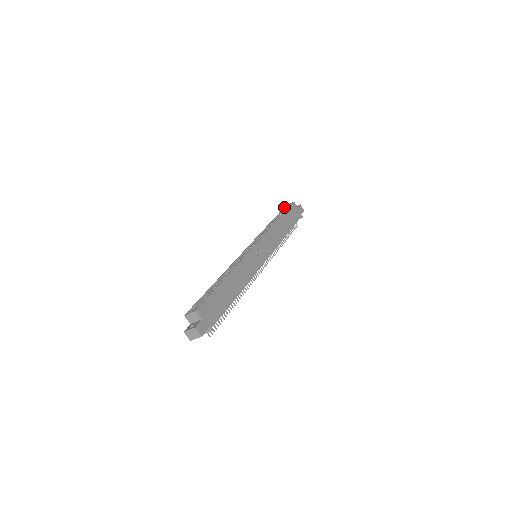
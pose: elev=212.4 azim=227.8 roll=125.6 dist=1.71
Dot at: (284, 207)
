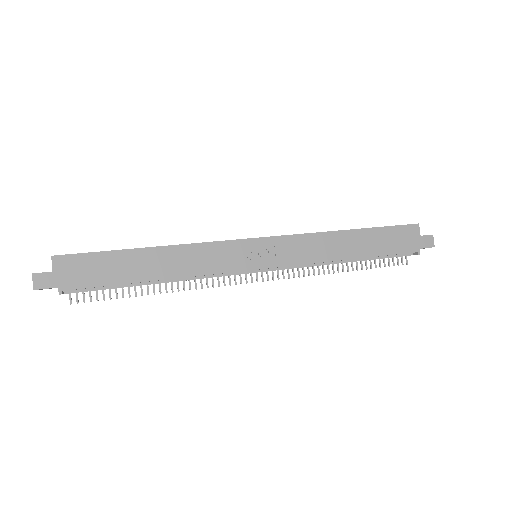
Dot at: occluded
